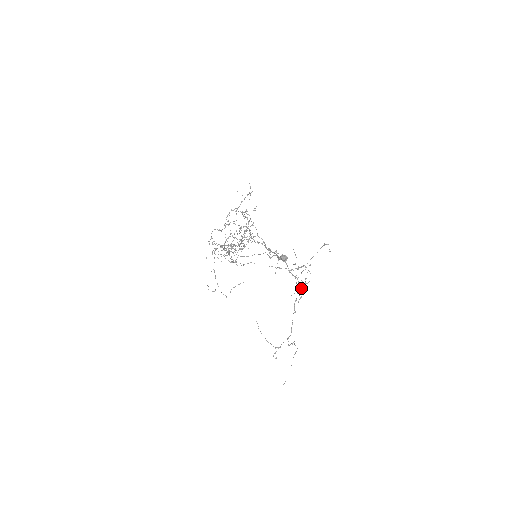
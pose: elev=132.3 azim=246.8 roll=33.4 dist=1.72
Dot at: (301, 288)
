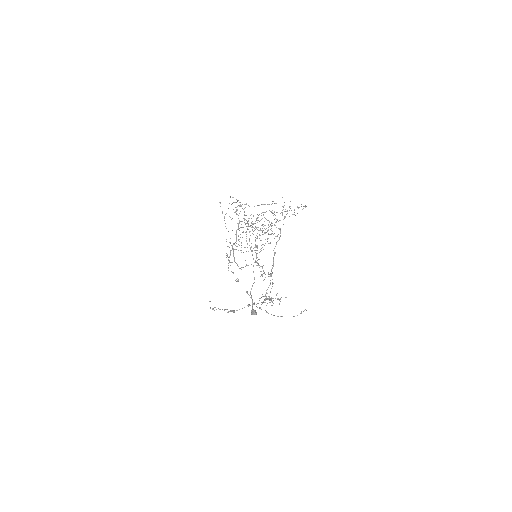
Dot at: occluded
